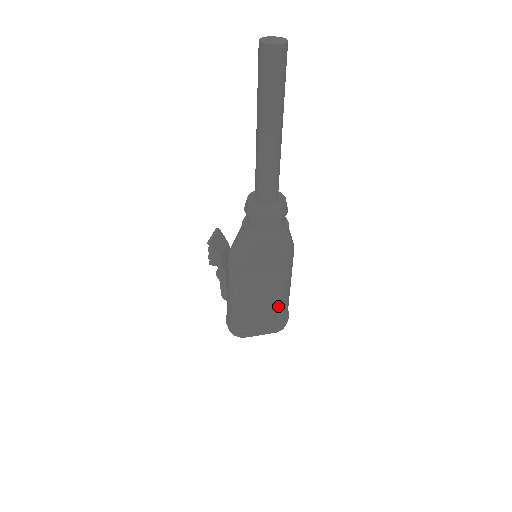
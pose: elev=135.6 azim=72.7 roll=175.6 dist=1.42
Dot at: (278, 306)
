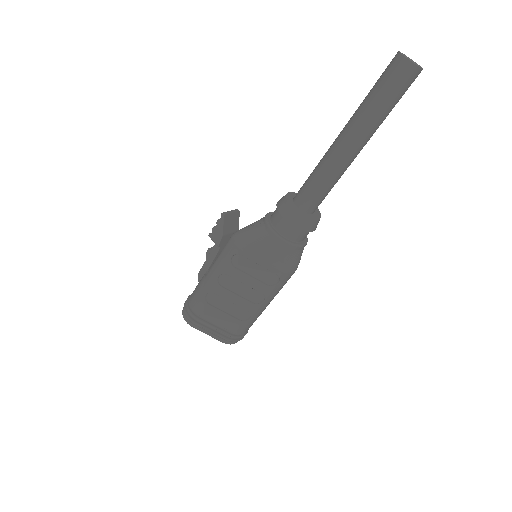
Dot at: (243, 317)
